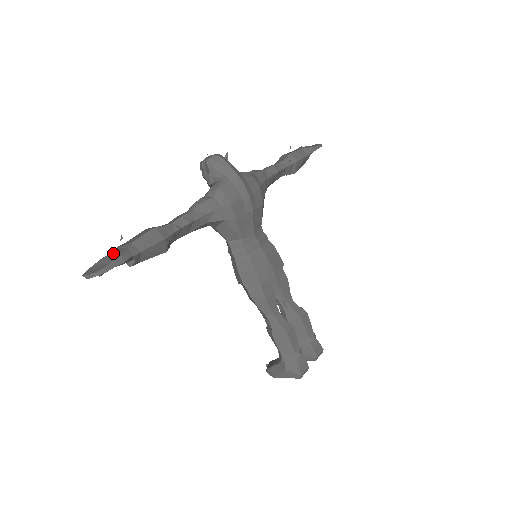
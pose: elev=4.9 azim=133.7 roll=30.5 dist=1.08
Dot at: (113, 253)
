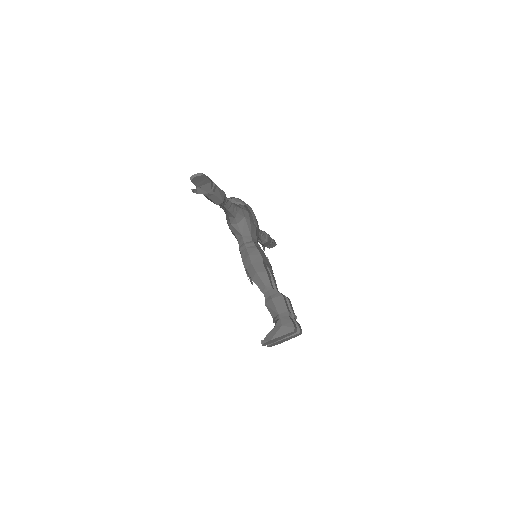
Dot at: occluded
